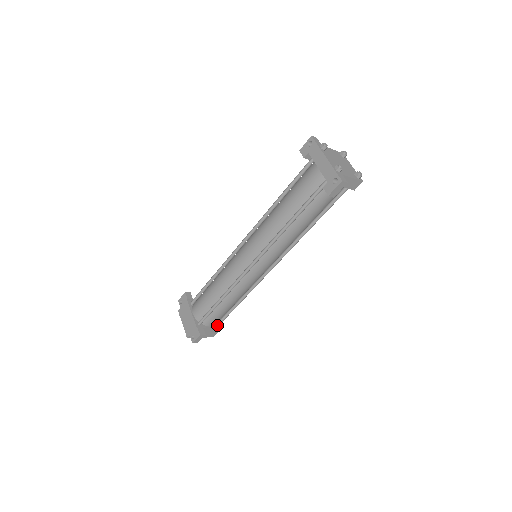
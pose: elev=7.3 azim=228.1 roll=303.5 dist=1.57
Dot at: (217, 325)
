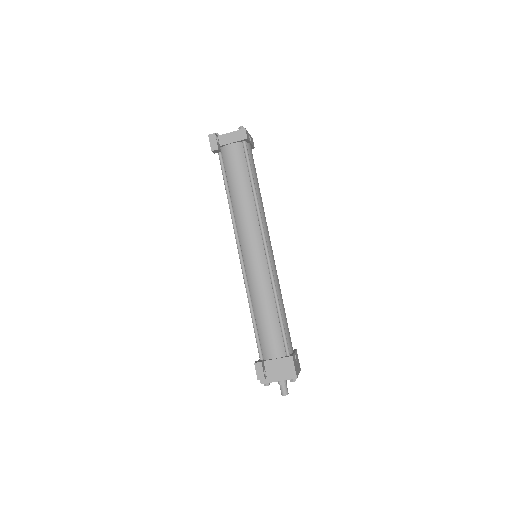
Dot at: (285, 357)
